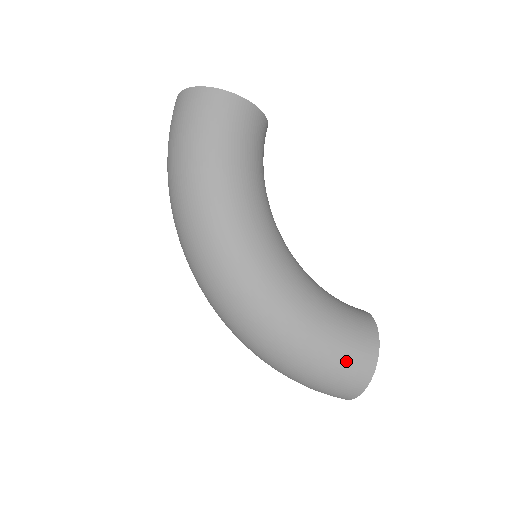
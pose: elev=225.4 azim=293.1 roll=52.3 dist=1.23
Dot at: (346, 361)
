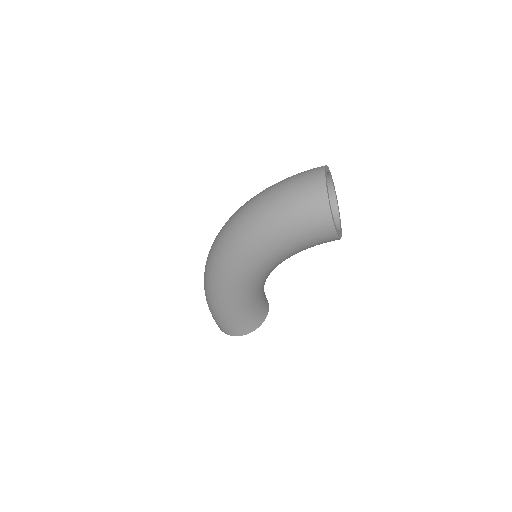
Dot at: (228, 325)
